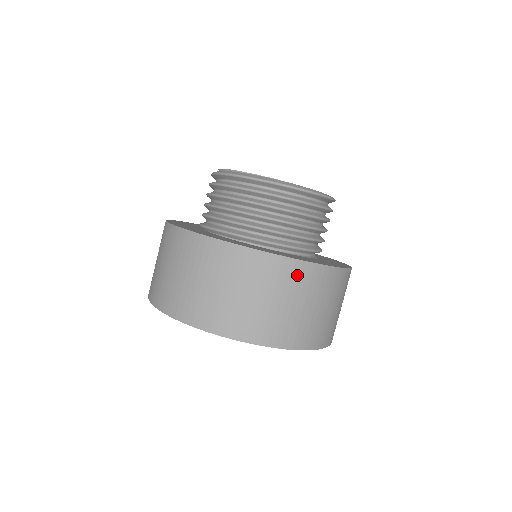
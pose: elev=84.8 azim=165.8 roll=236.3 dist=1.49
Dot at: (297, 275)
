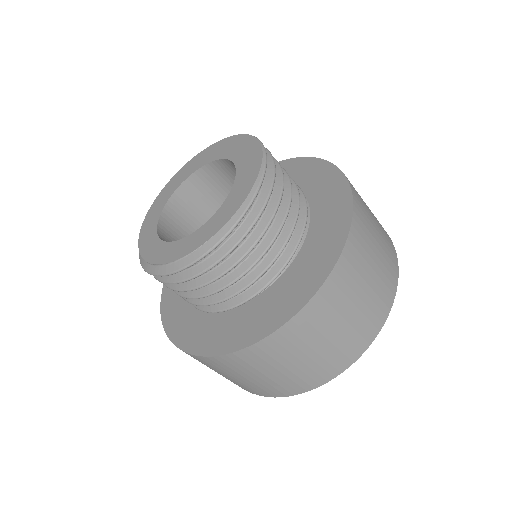
Dot at: (319, 311)
